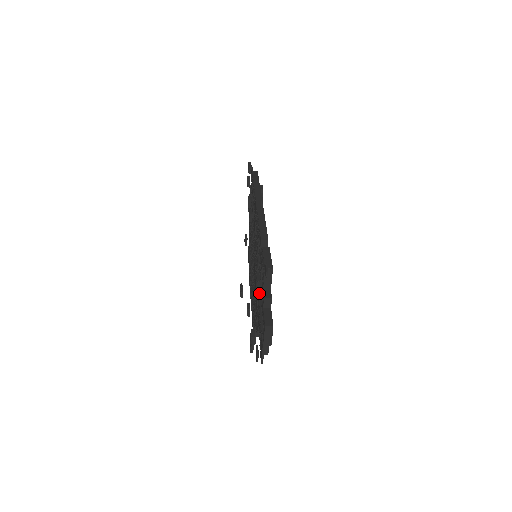
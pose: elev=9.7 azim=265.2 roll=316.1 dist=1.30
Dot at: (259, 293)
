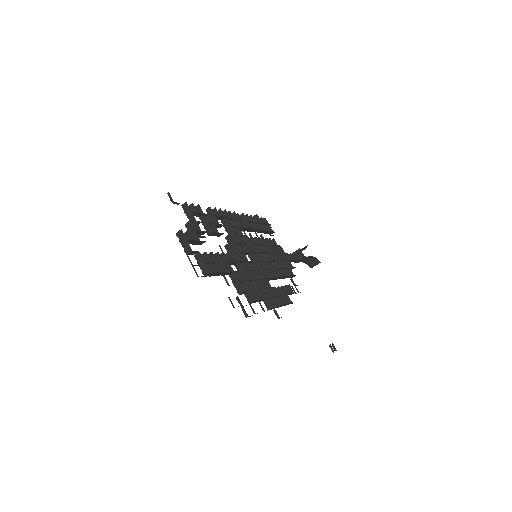
Dot at: occluded
